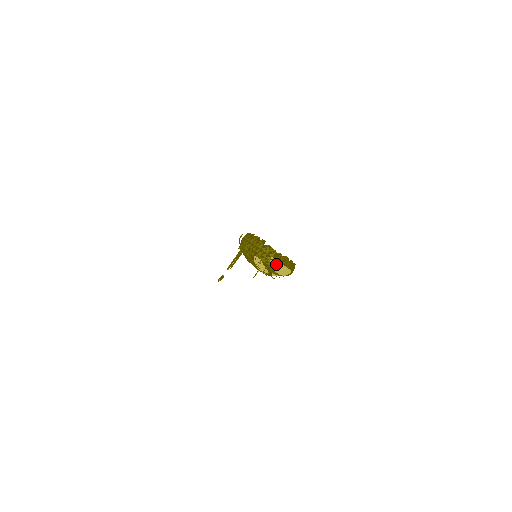
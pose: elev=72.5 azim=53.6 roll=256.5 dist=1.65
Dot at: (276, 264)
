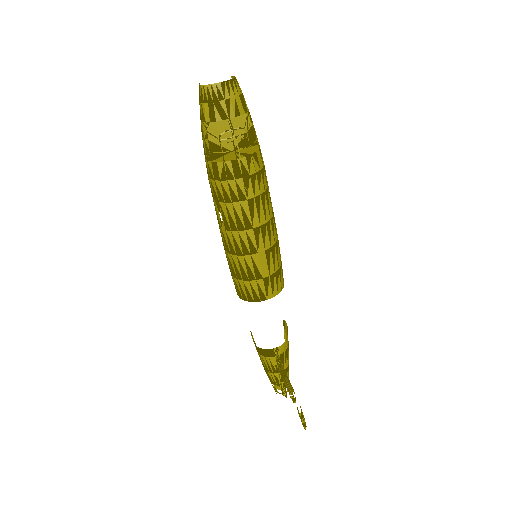
Dot at: occluded
